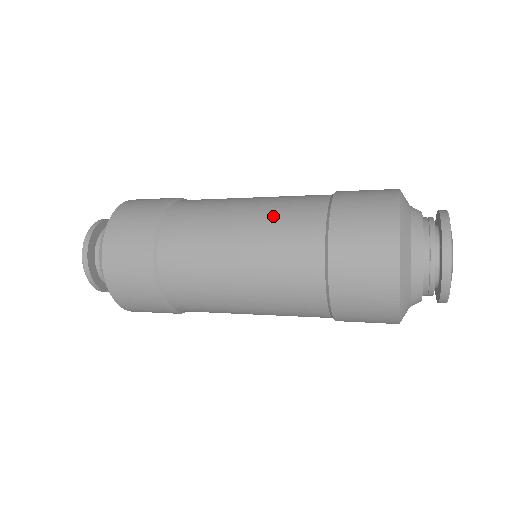
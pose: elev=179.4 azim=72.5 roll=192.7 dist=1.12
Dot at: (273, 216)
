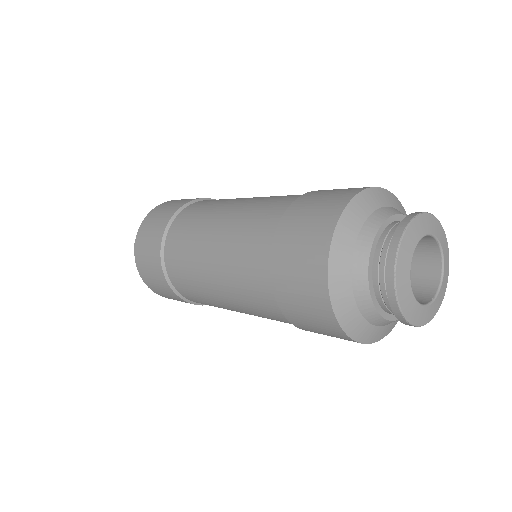
Dot at: (238, 226)
